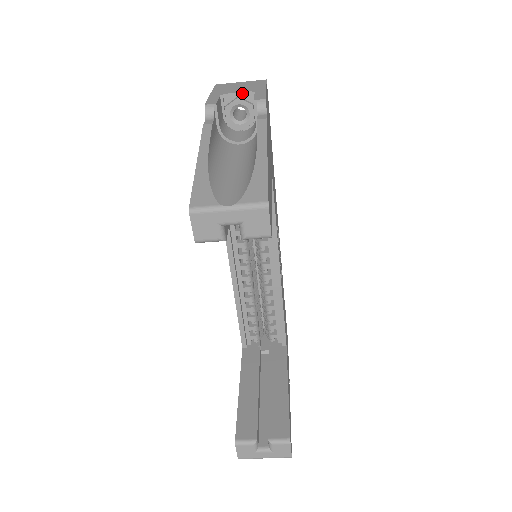
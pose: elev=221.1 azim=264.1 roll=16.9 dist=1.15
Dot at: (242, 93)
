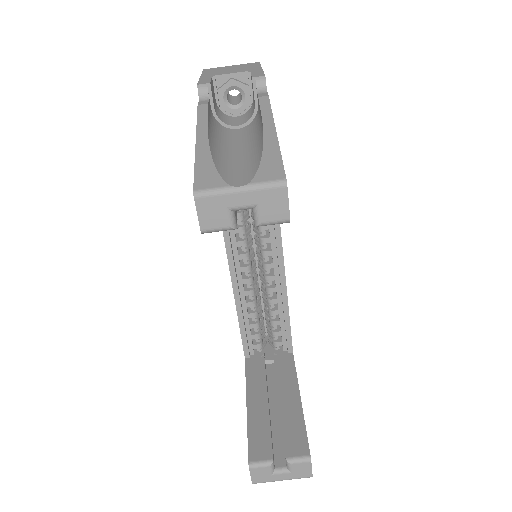
Dot at: (236, 74)
